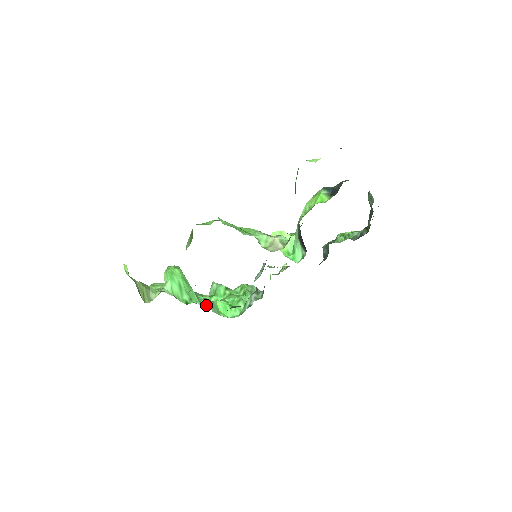
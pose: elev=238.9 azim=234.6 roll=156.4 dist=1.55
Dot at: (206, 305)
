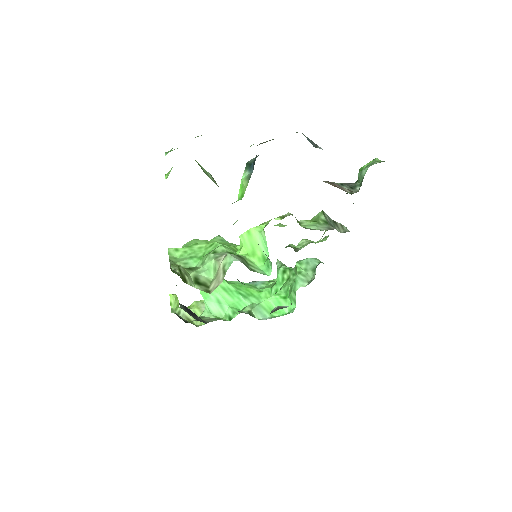
Dot at: occluded
